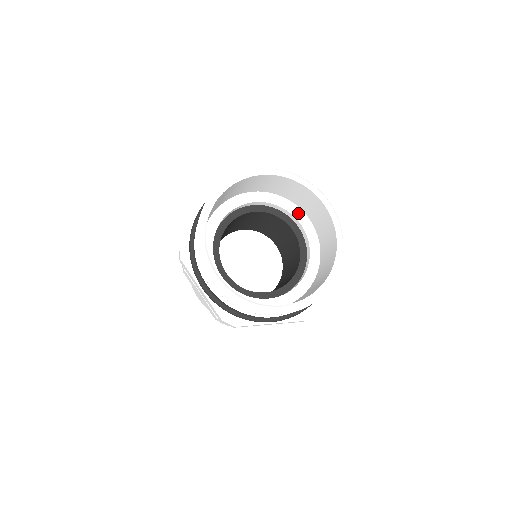
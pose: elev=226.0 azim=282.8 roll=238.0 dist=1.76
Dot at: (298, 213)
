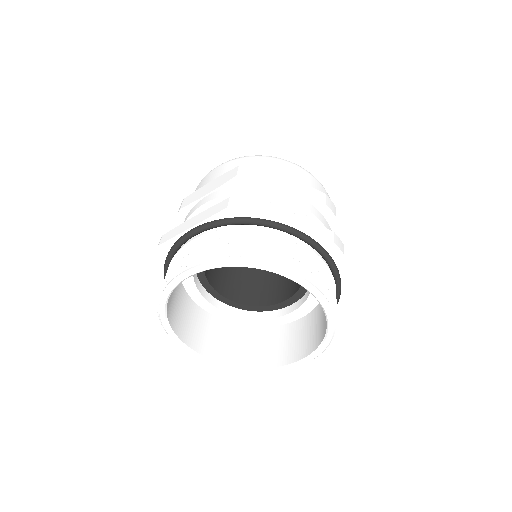
Dot at: occluded
